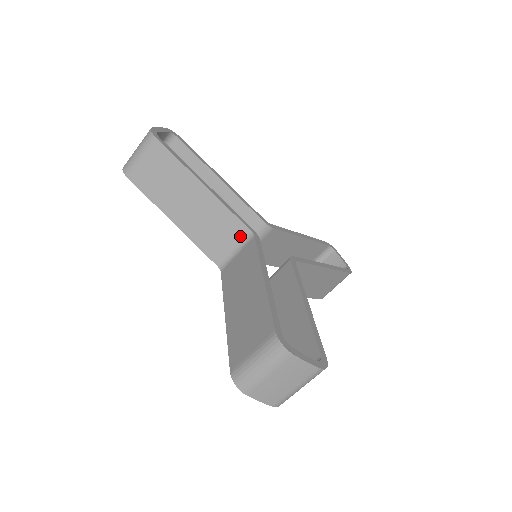
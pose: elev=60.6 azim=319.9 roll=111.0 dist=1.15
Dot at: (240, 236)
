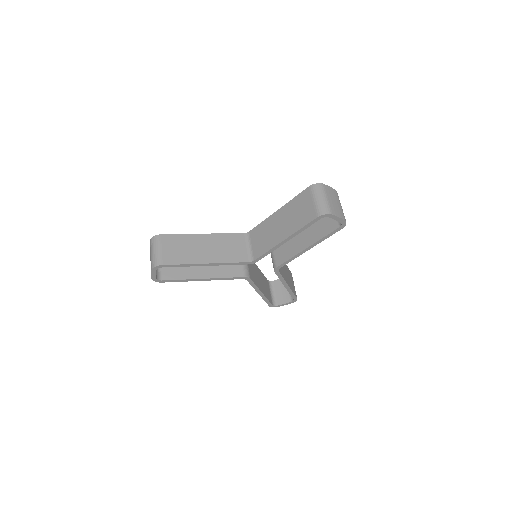
Dot at: (243, 239)
